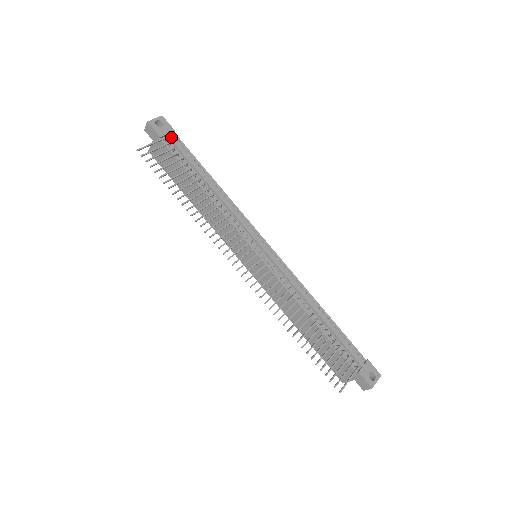
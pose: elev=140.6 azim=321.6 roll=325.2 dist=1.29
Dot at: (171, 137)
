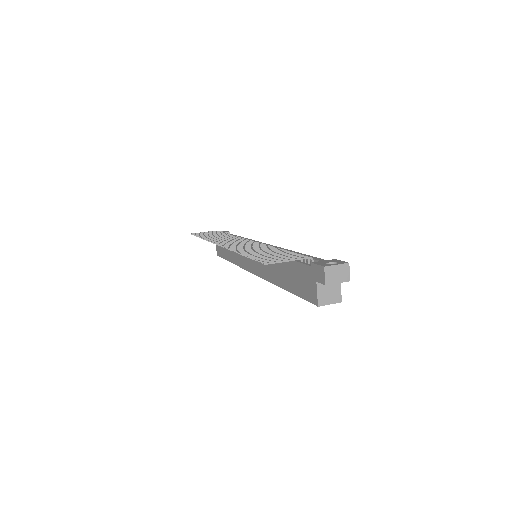
Dot at: occluded
